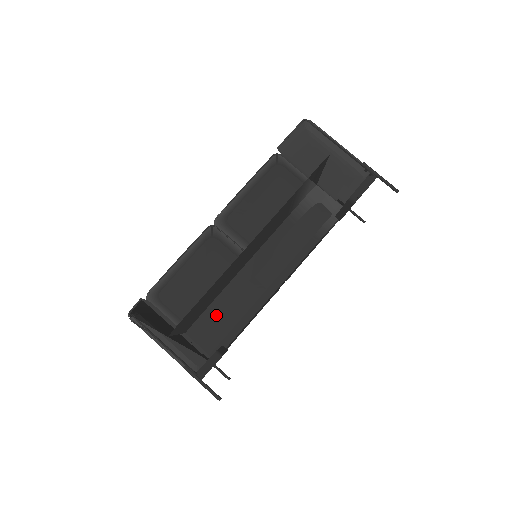
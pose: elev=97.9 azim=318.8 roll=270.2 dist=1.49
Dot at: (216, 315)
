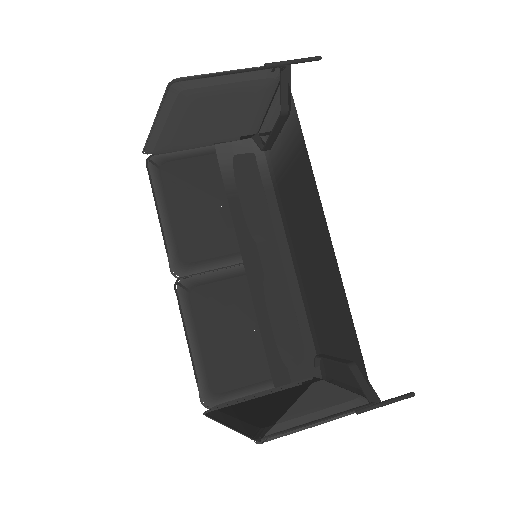
Dot at: (276, 342)
